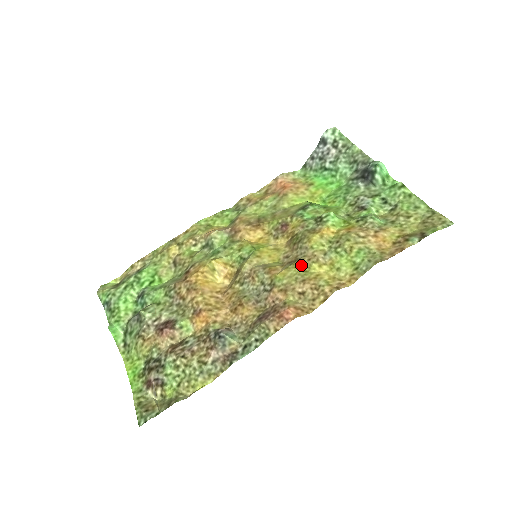
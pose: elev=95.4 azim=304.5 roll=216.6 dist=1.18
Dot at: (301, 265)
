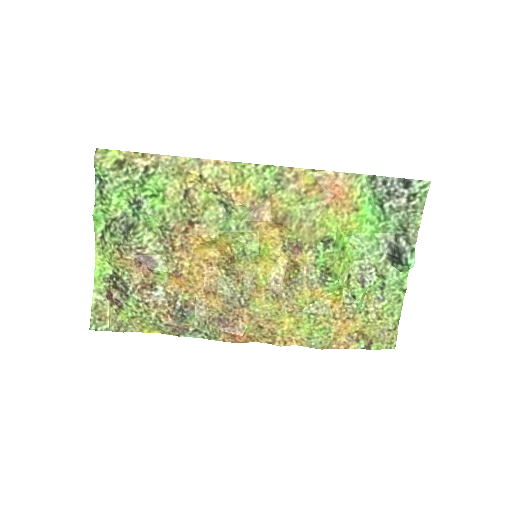
Dot at: (278, 306)
